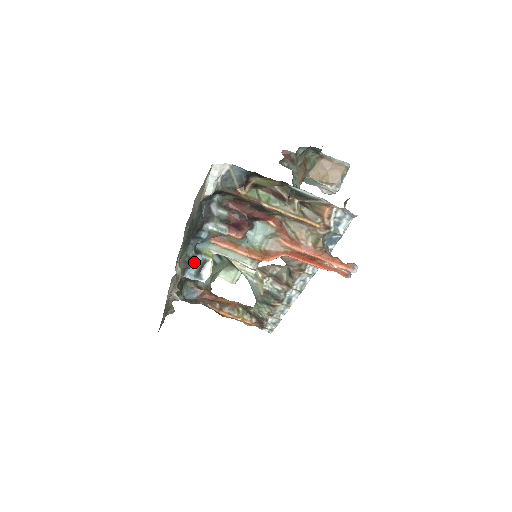
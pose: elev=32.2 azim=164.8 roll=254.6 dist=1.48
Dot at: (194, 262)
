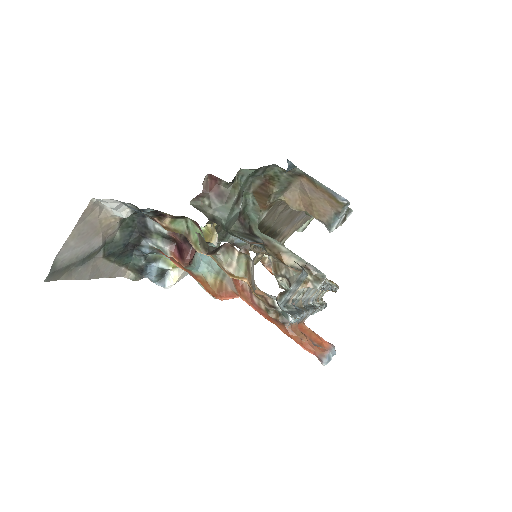
Dot at: (150, 269)
